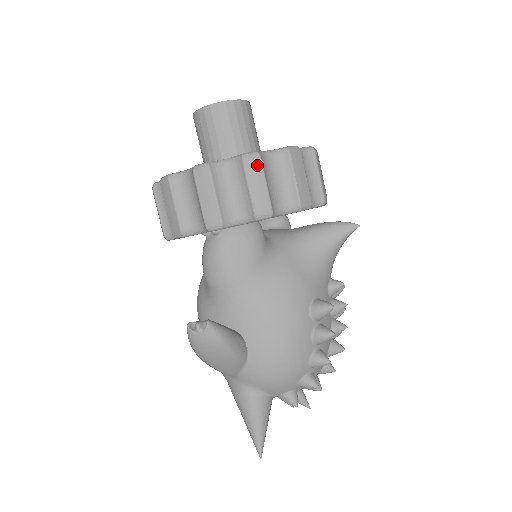
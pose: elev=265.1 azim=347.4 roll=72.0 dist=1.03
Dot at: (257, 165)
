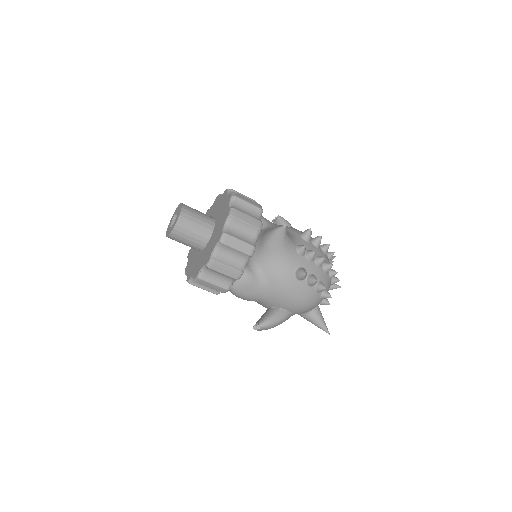
Dot at: (216, 264)
